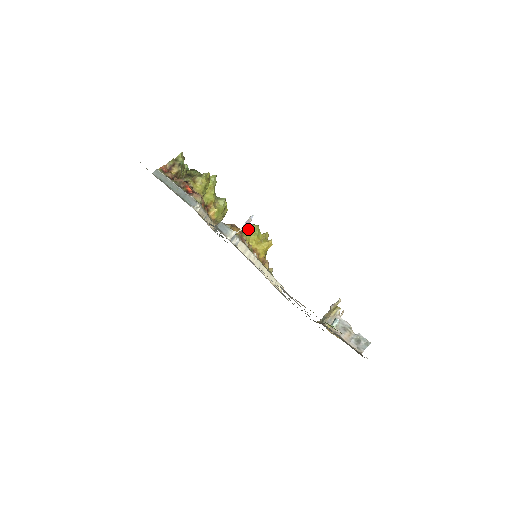
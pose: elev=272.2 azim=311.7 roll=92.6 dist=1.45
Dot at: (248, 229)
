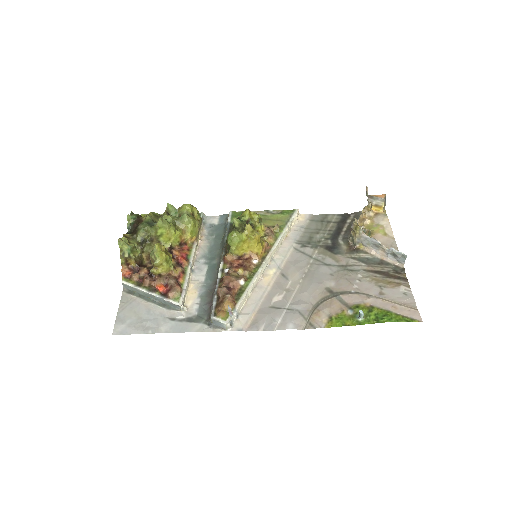
Dot at: (230, 245)
